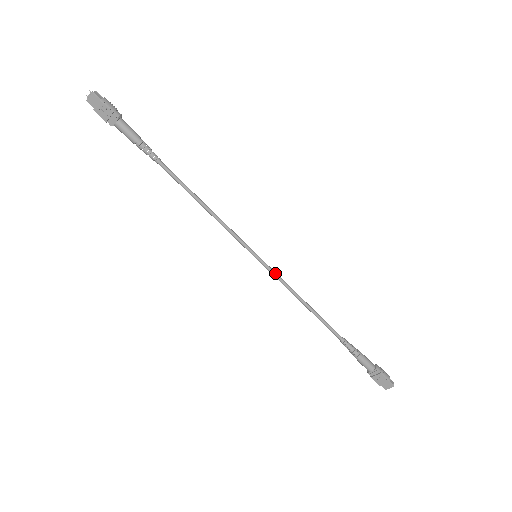
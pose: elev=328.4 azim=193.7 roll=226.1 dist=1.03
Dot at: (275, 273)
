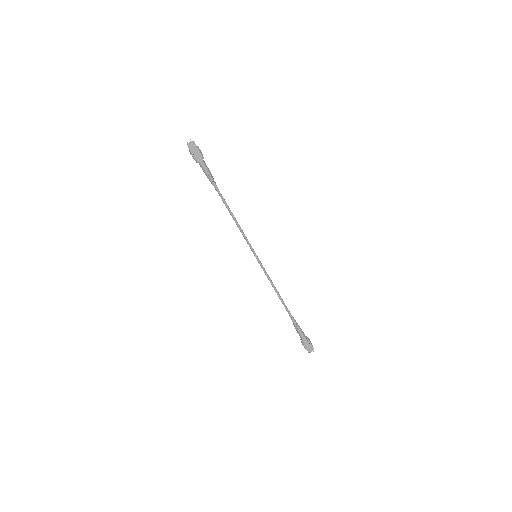
Dot at: (264, 268)
